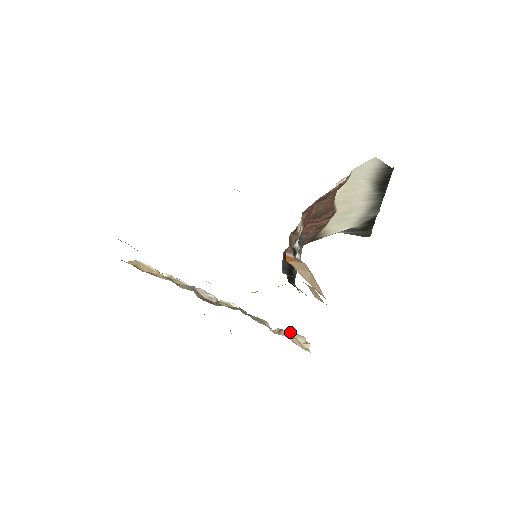
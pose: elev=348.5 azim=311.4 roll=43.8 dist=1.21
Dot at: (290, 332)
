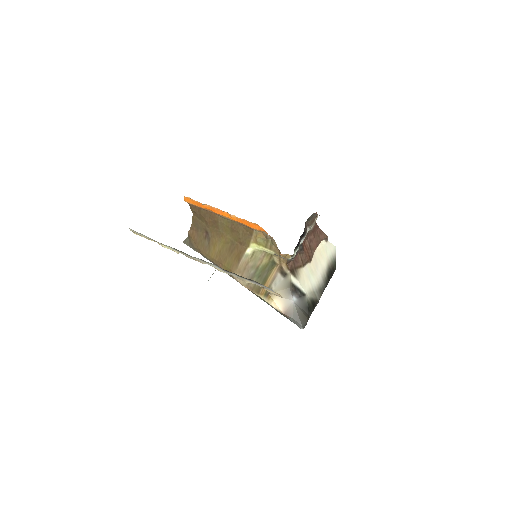
Dot at: (271, 291)
